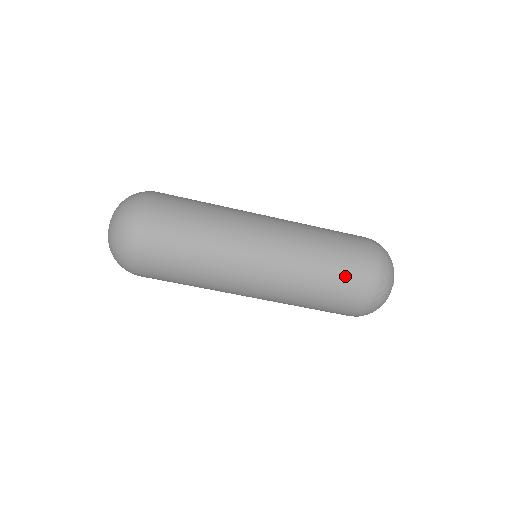
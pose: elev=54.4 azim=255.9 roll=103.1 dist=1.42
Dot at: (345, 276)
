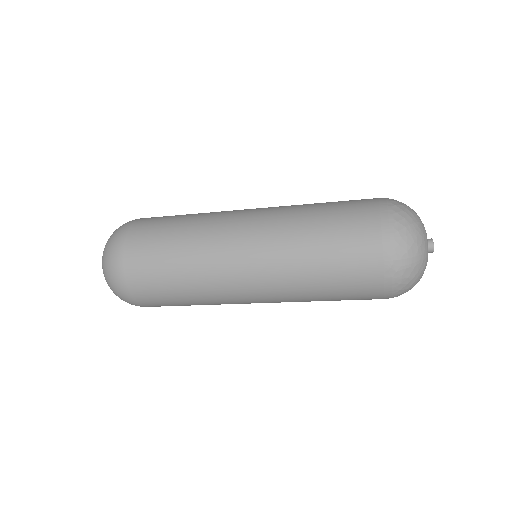
Dot at: occluded
